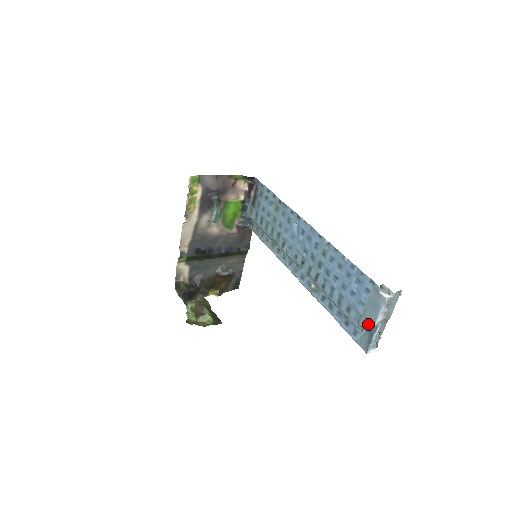
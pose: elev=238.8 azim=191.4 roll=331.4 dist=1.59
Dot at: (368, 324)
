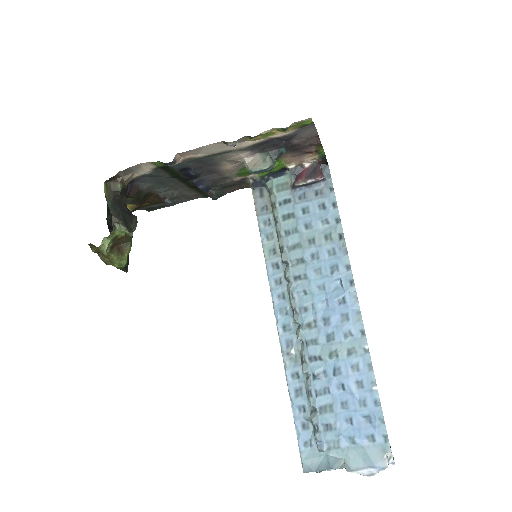
Dot at: occluded
